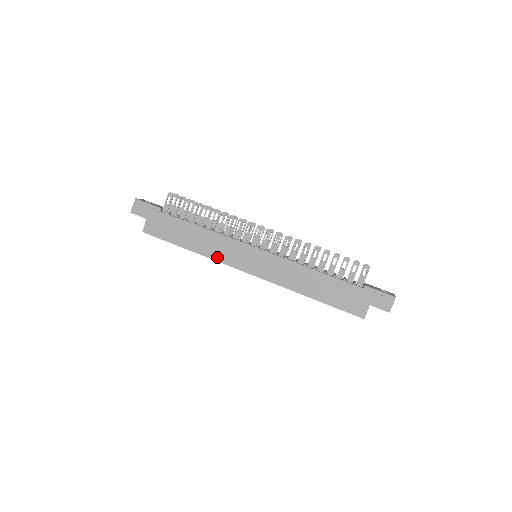
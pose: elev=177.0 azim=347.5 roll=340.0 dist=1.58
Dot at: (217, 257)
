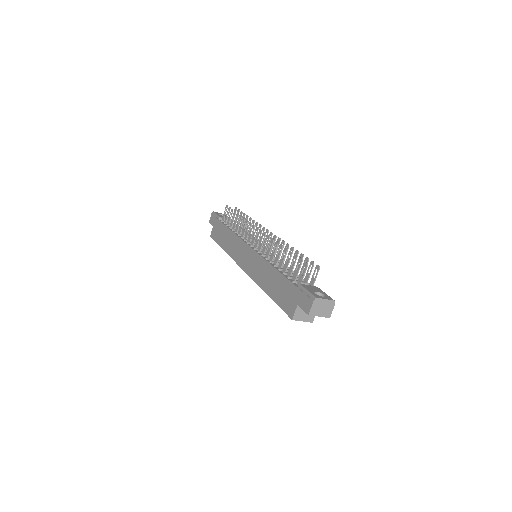
Dot at: (232, 255)
